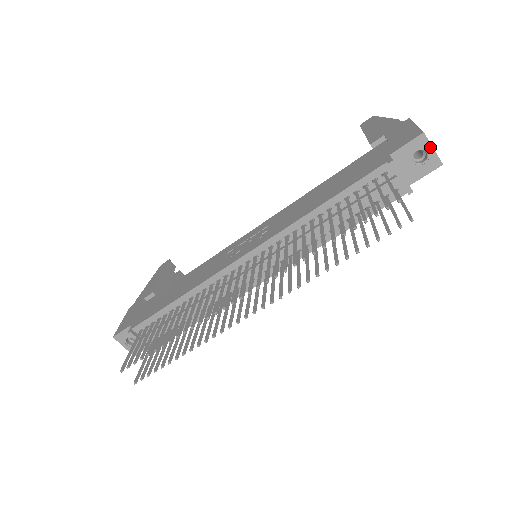
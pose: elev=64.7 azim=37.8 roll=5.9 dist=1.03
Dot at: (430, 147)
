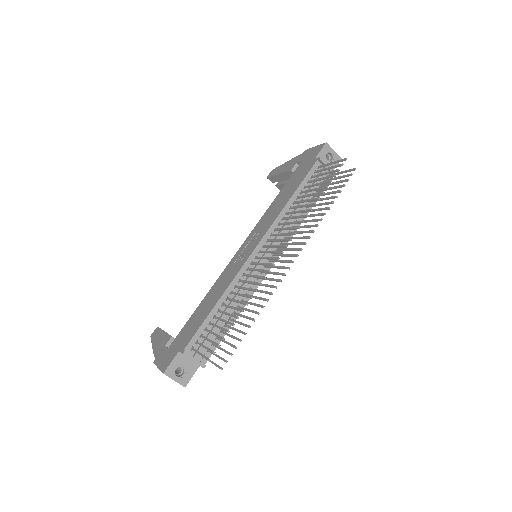
Dot at: (332, 150)
